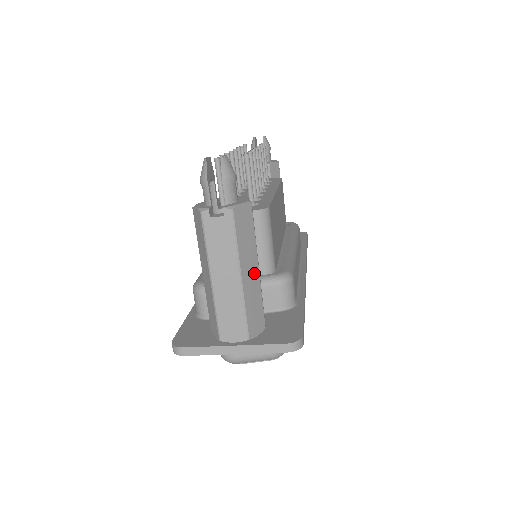
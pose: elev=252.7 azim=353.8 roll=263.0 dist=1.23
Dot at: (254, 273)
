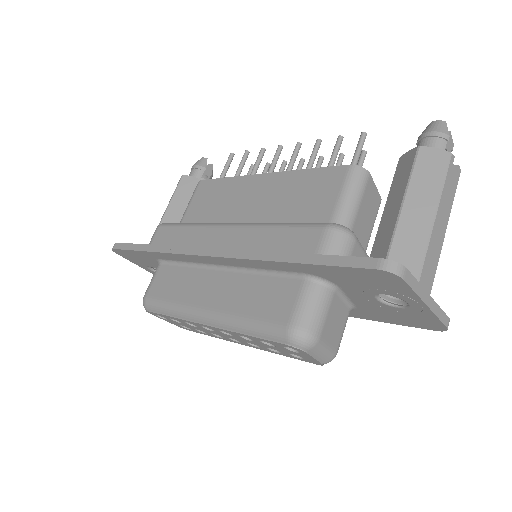
Dot at: occluded
